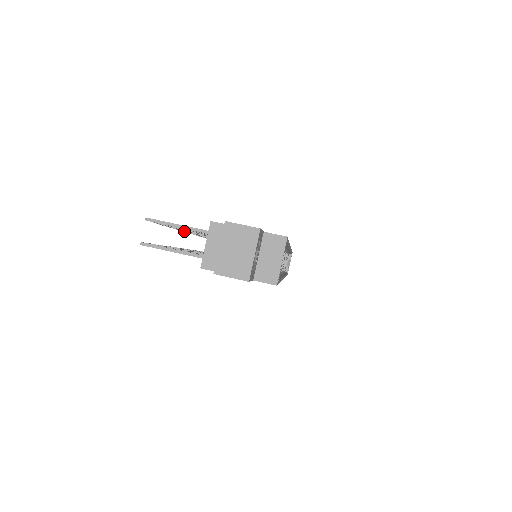
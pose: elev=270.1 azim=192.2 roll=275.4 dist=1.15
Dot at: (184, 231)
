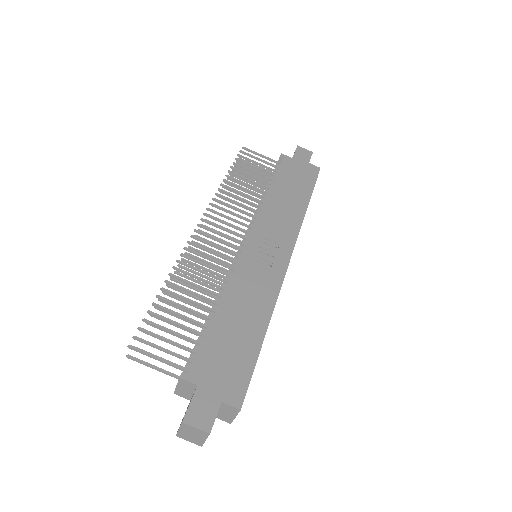
Dot at: (176, 277)
